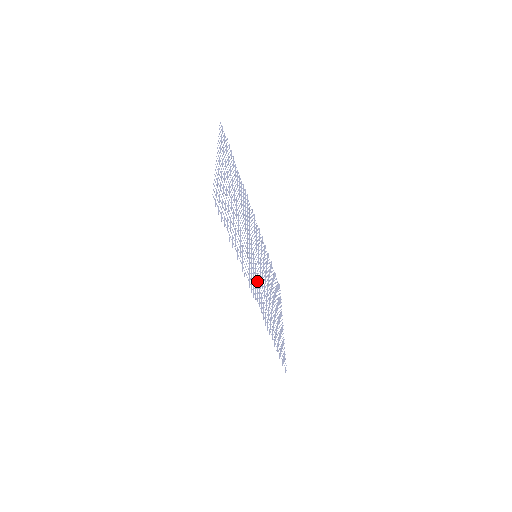
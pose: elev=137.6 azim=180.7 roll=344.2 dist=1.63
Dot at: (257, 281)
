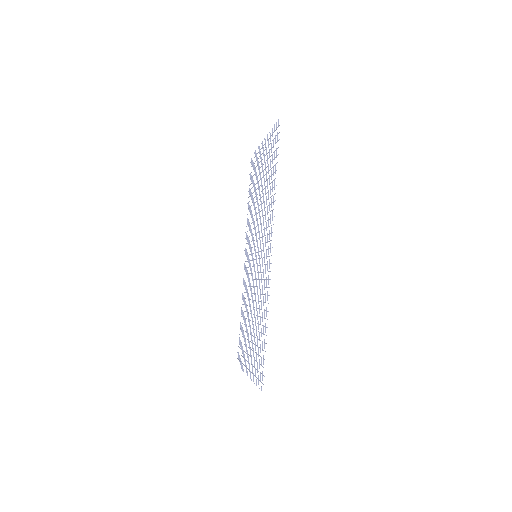
Dot at: (263, 257)
